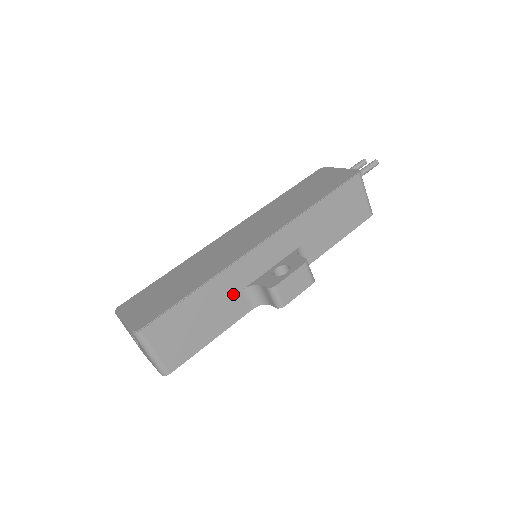
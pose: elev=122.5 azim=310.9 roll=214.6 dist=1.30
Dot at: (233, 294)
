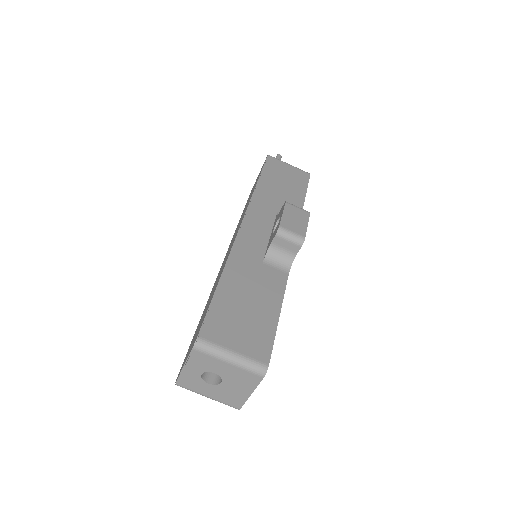
Dot at: (258, 270)
